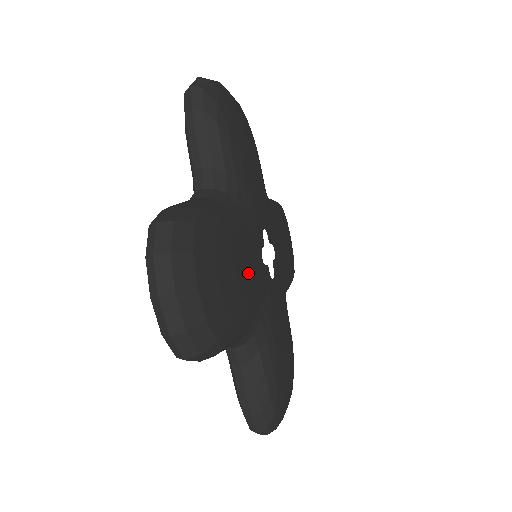
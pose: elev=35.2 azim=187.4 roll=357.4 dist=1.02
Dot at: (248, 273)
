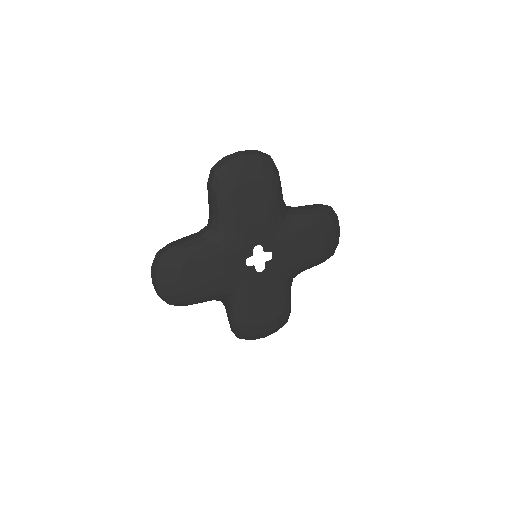
Dot at: (219, 274)
